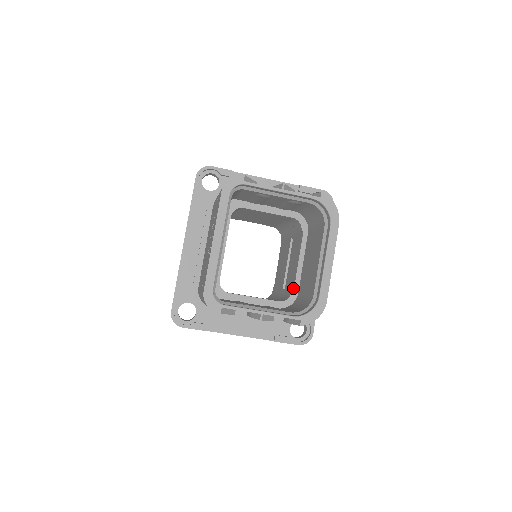
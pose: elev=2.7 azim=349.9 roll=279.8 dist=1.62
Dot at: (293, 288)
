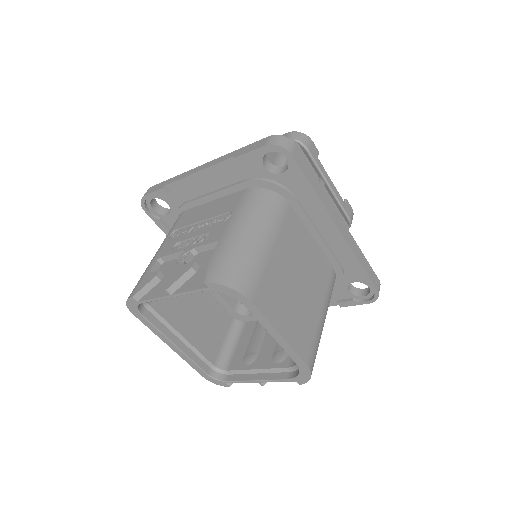
Dot at: occluded
